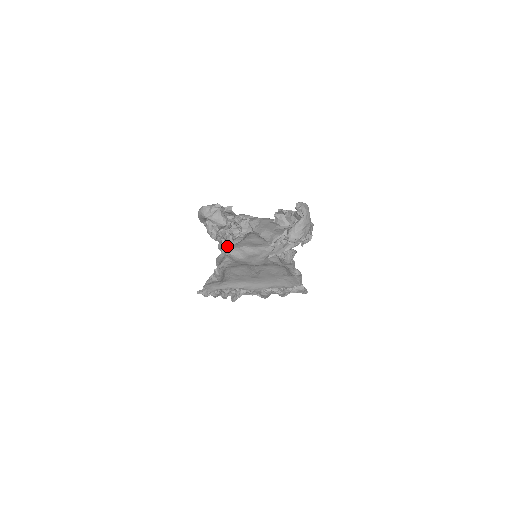
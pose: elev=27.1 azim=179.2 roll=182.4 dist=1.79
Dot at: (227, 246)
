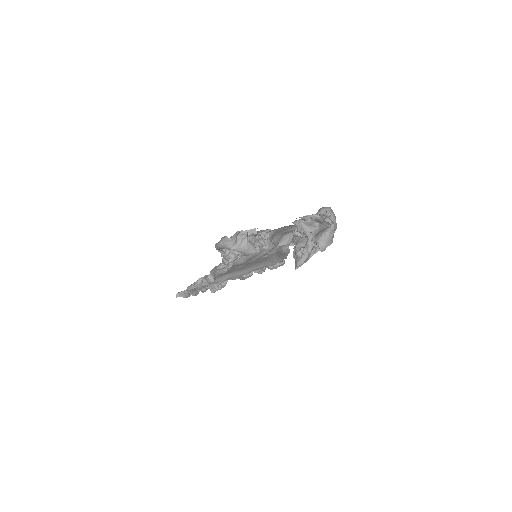
Dot at: occluded
